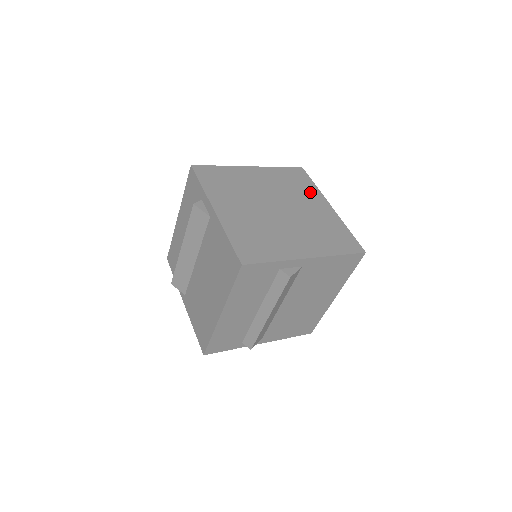
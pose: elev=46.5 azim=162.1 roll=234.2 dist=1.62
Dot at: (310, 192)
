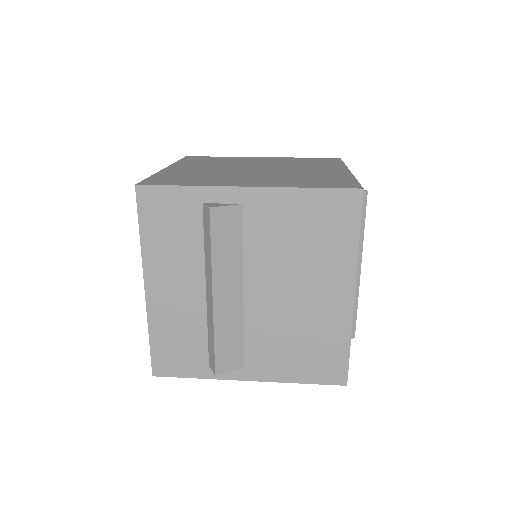
Dot at: (327, 165)
